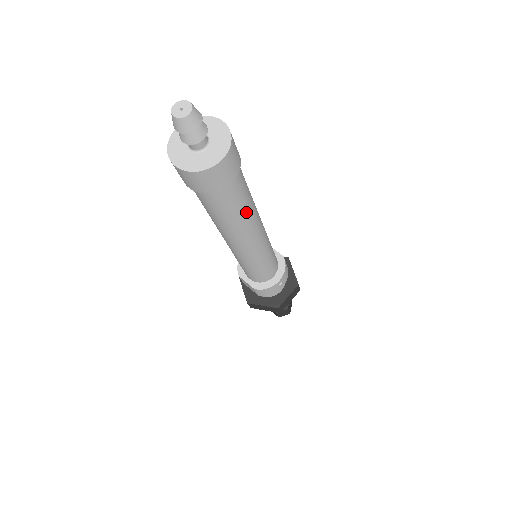
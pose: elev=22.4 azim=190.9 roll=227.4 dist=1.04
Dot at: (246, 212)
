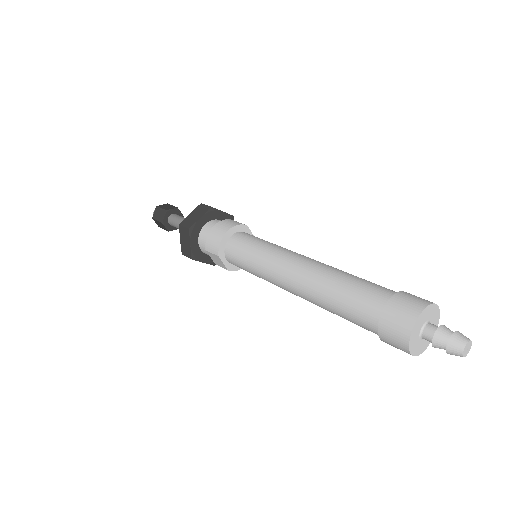
Dot at: occluded
